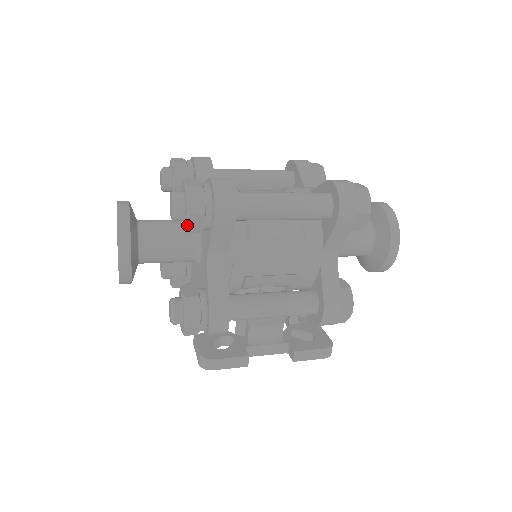
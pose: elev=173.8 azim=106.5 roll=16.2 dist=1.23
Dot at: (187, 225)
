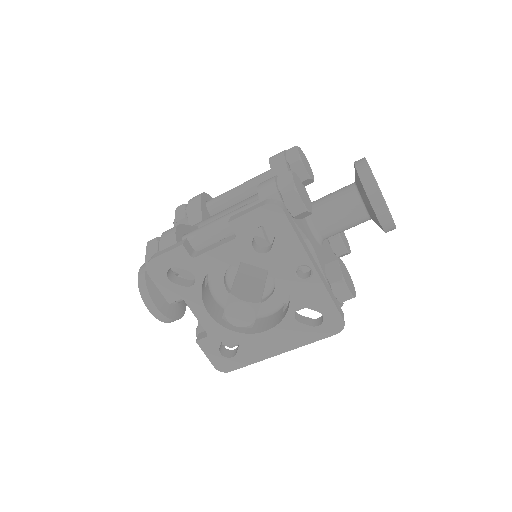
Dot at: (176, 216)
